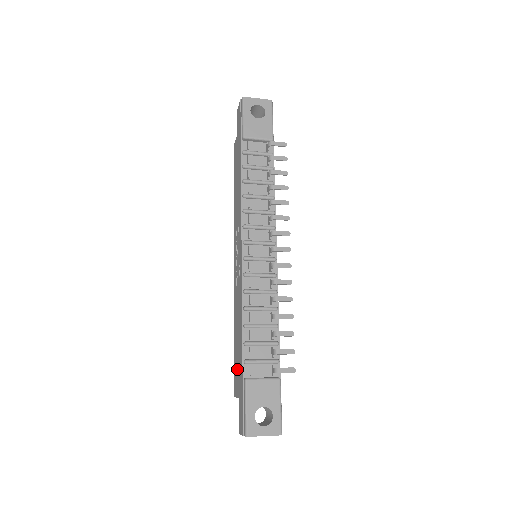
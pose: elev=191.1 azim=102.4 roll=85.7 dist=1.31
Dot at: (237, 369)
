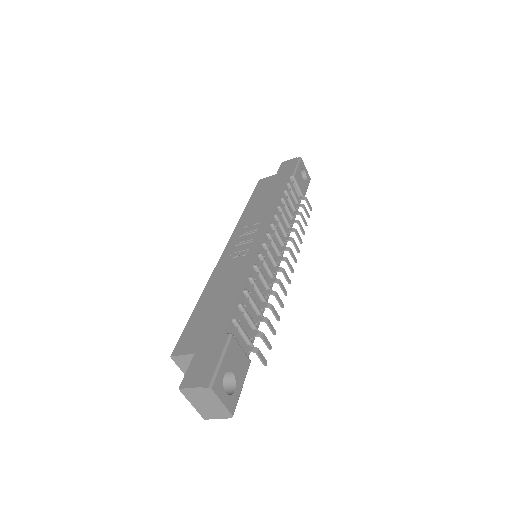
Dot at: (201, 327)
